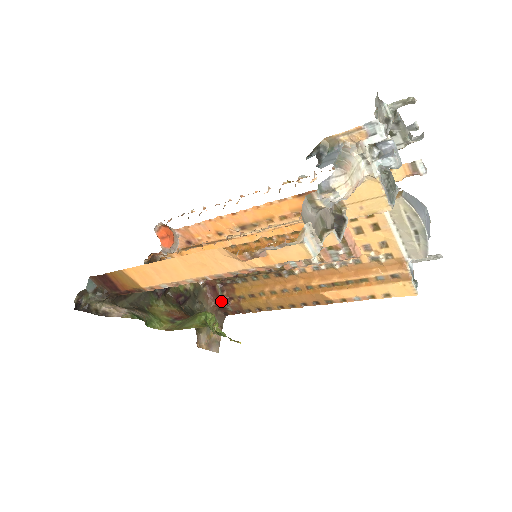
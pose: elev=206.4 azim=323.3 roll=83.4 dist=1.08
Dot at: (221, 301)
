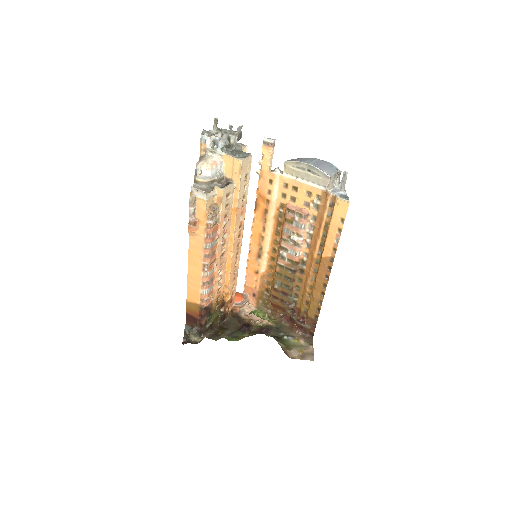
Dot at: (298, 324)
